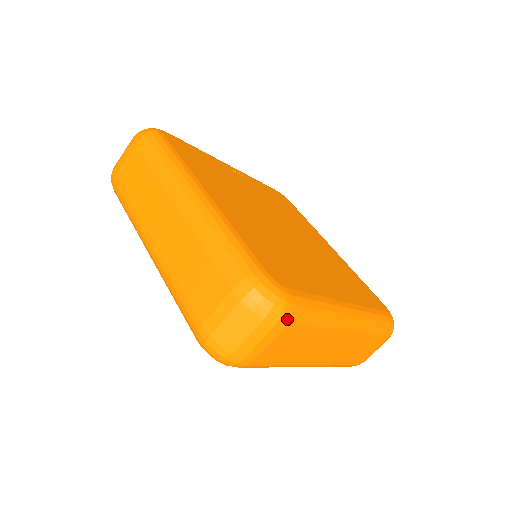
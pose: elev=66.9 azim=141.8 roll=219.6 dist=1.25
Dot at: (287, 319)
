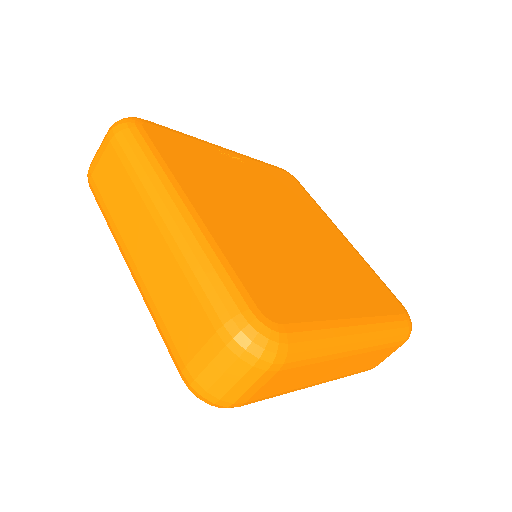
Dot at: (281, 362)
